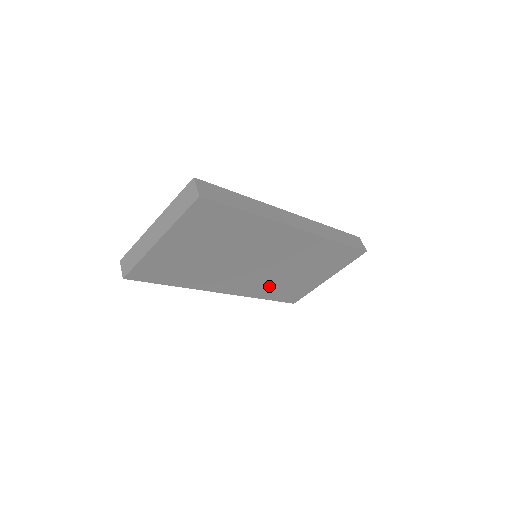
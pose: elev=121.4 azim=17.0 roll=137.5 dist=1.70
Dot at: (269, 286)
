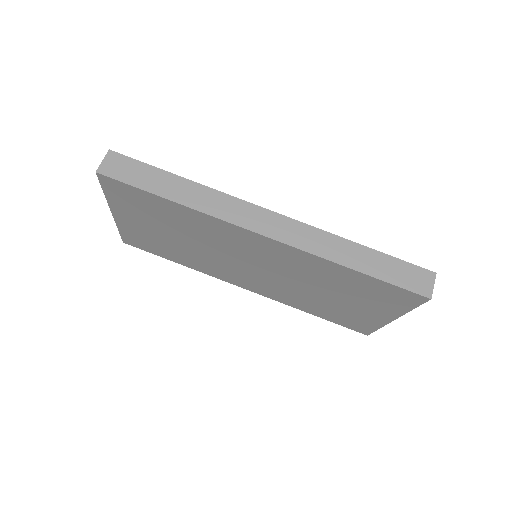
Dot at: (300, 299)
